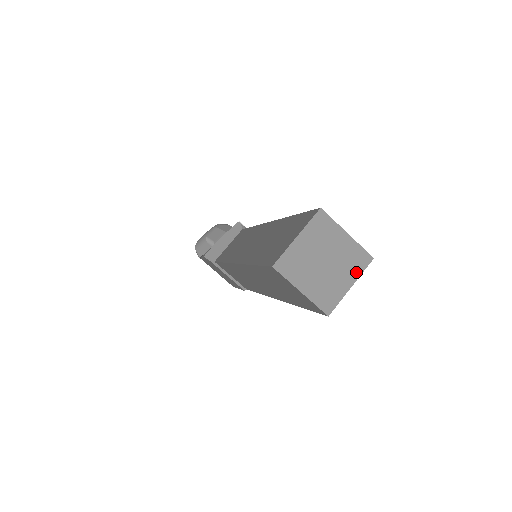
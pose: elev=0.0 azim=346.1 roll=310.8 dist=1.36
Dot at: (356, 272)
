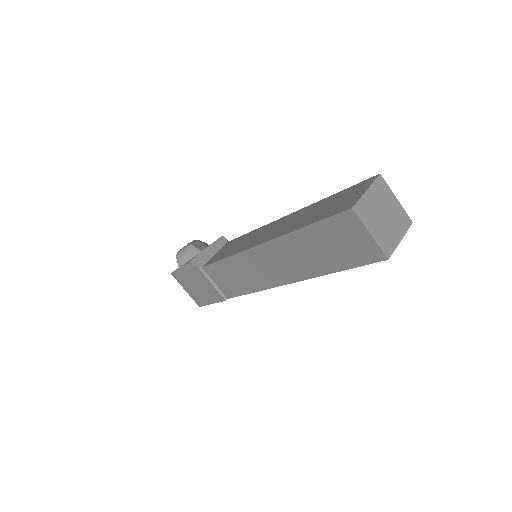
Dot at: (403, 230)
